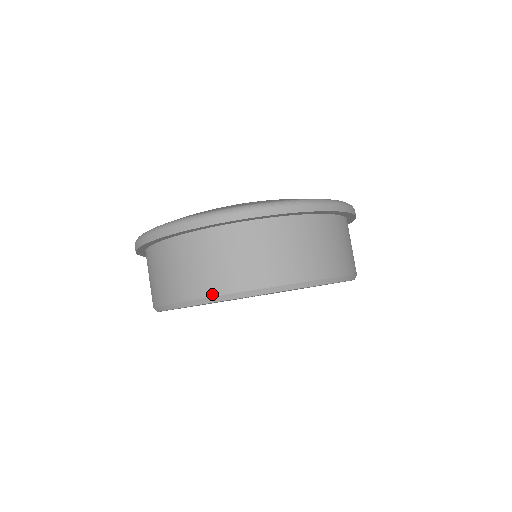
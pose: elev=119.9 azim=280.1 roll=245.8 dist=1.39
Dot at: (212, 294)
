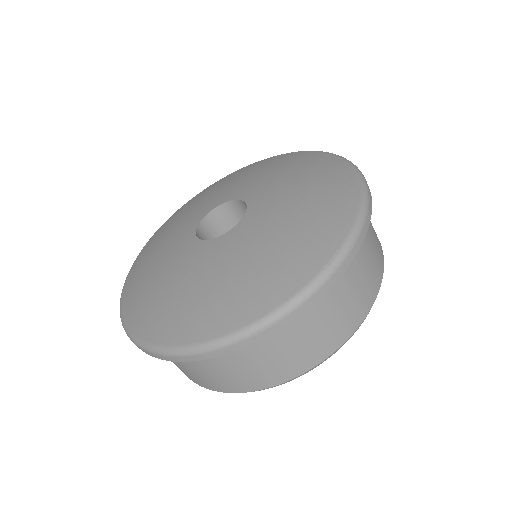
Dot at: (276, 384)
